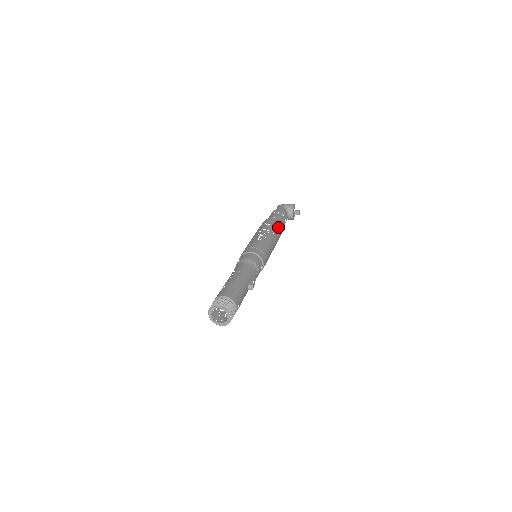
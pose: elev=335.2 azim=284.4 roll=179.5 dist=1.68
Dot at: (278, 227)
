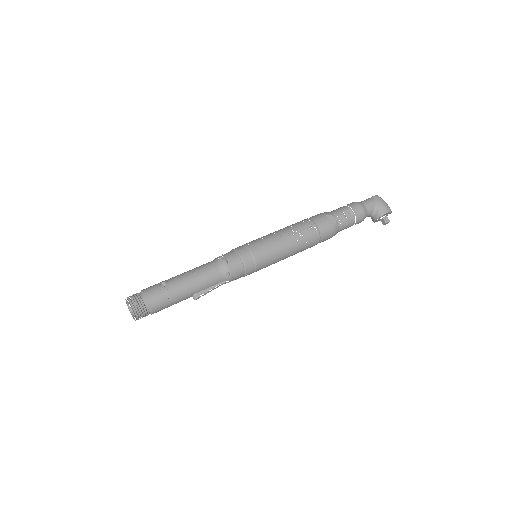
Dot at: (323, 236)
